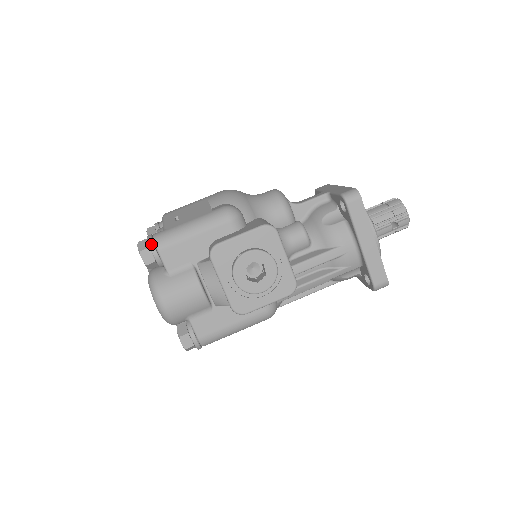
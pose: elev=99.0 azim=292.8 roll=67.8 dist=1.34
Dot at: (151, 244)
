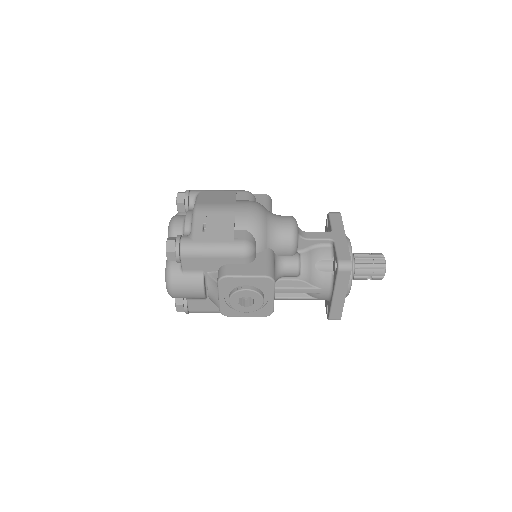
Dot at: (177, 251)
